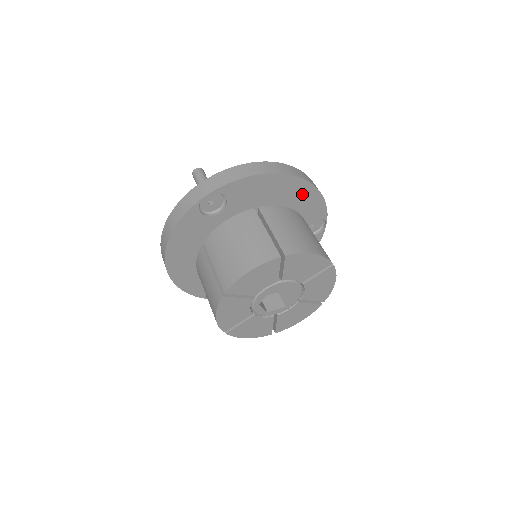
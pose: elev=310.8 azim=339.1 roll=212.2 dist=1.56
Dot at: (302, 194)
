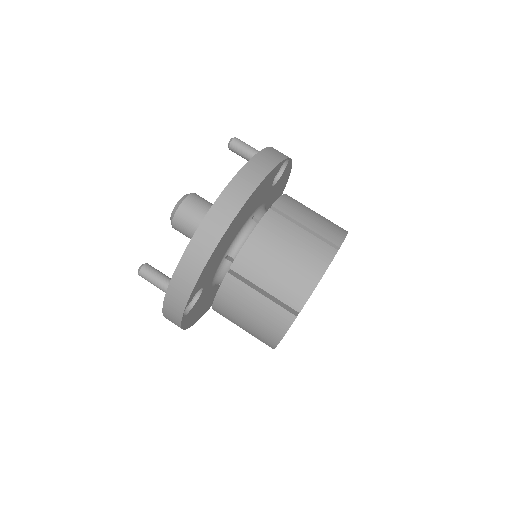
Dot at: (250, 202)
